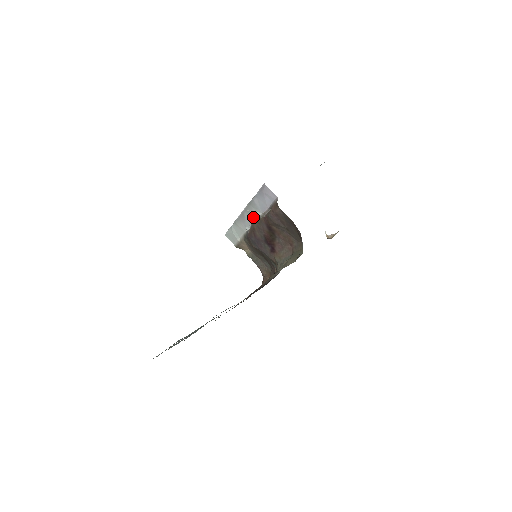
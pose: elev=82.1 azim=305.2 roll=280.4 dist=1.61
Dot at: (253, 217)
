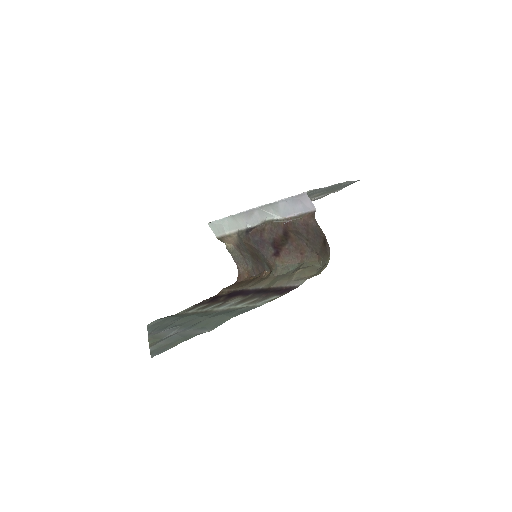
Dot at: (267, 218)
